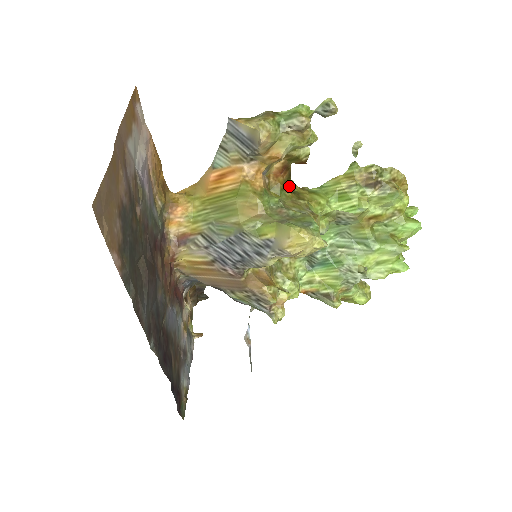
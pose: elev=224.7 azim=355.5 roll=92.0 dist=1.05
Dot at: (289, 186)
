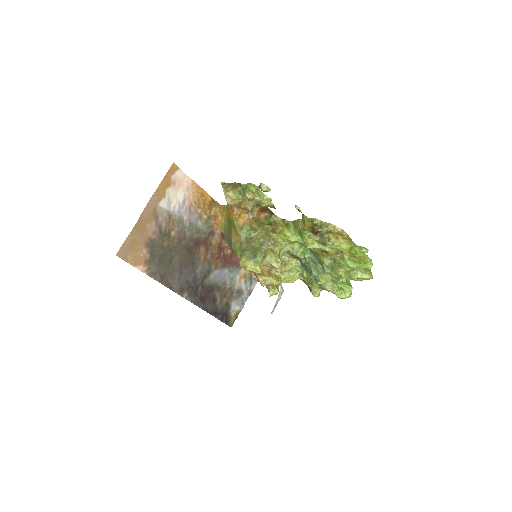
Dot at: (272, 219)
